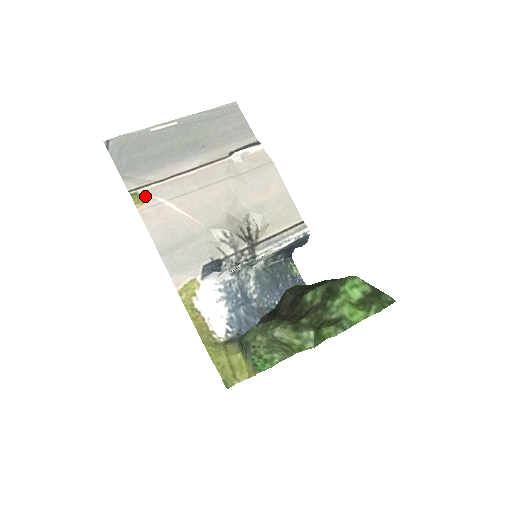
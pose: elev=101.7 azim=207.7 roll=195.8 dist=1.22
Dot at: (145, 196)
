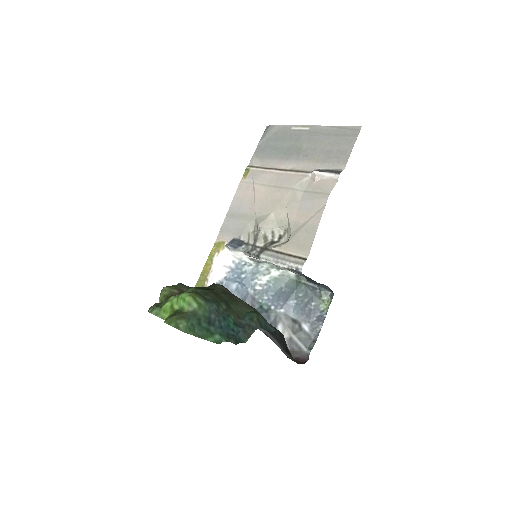
Dot at: (250, 174)
